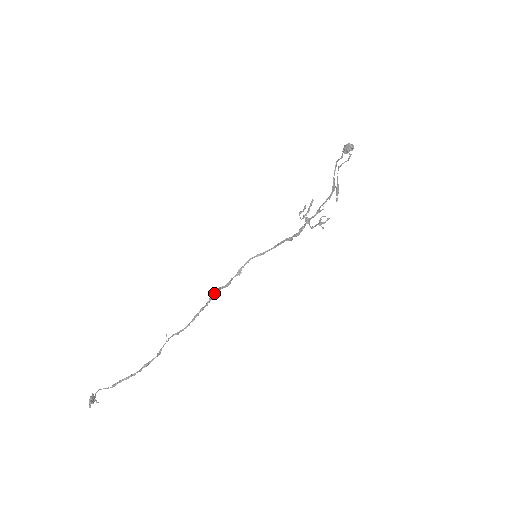
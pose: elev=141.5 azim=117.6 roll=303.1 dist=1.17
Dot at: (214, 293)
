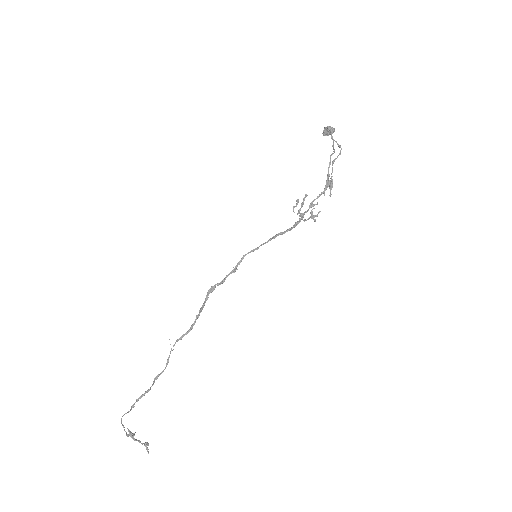
Dot at: (210, 292)
